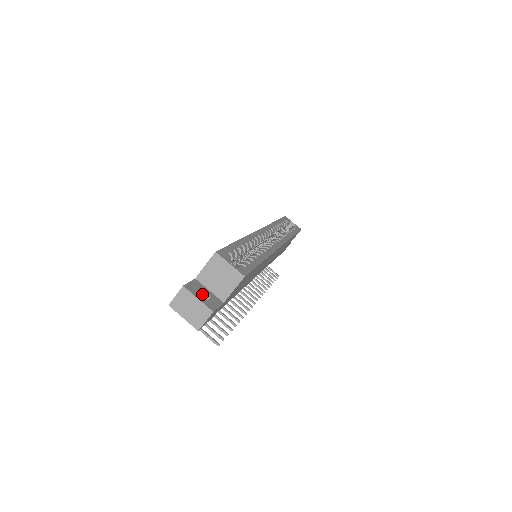
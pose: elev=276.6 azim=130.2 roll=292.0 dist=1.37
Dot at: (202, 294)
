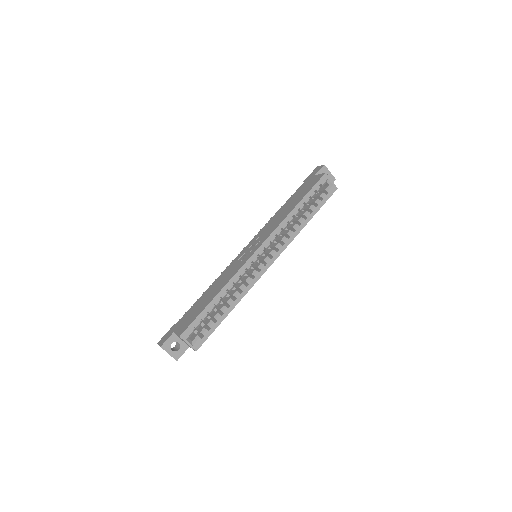
Dot at: (177, 341)
